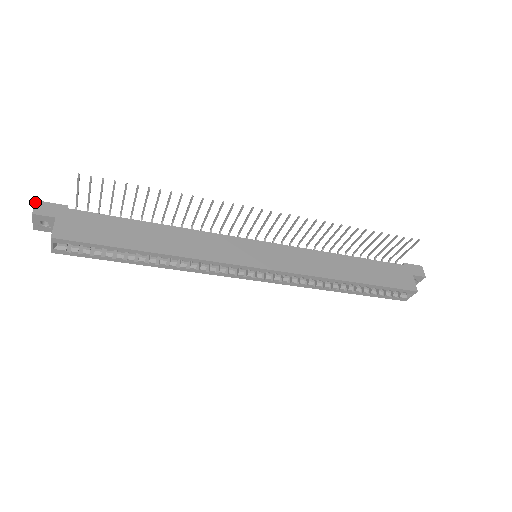
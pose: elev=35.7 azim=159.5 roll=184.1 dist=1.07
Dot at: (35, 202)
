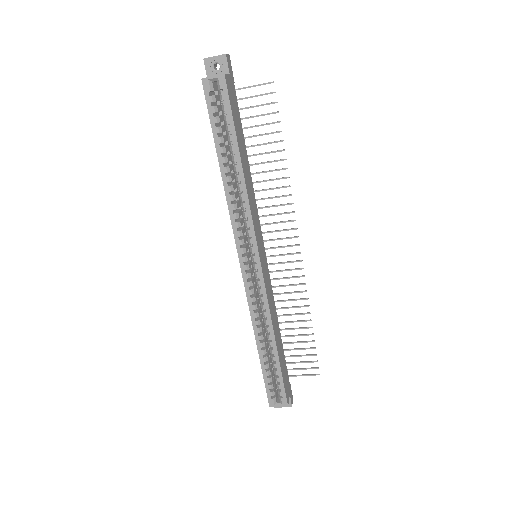
Dot at: occluded
